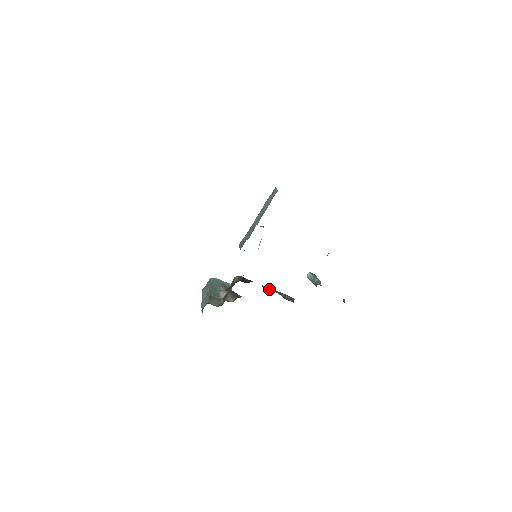
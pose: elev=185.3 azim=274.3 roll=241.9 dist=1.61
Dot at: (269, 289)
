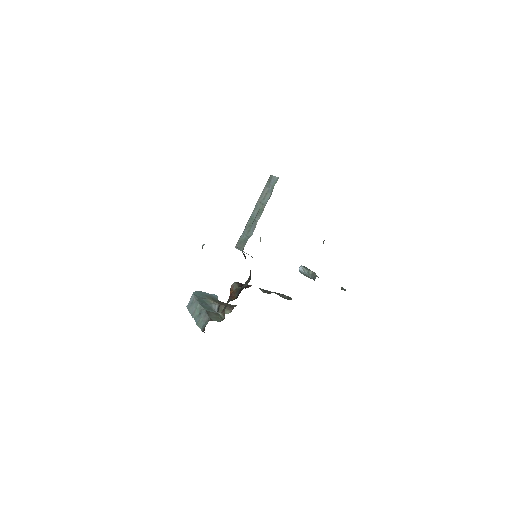
Dot at: (267, 291)
